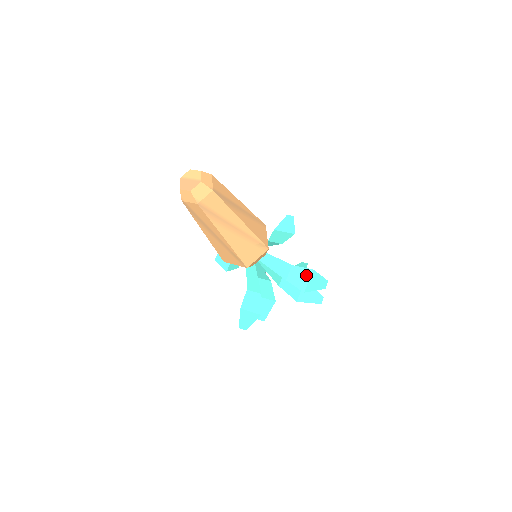
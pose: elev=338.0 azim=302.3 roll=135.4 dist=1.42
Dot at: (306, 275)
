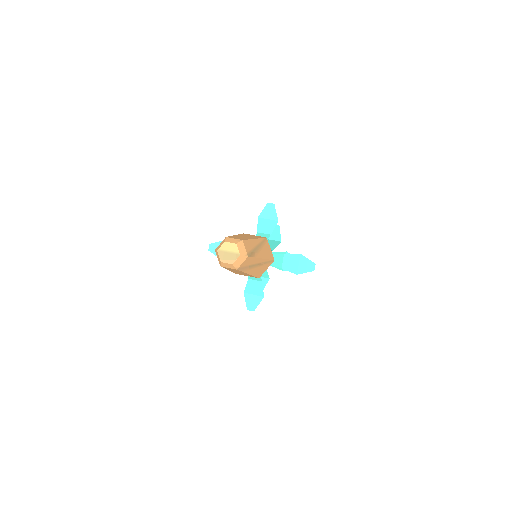
Dot at: (296, 260)
